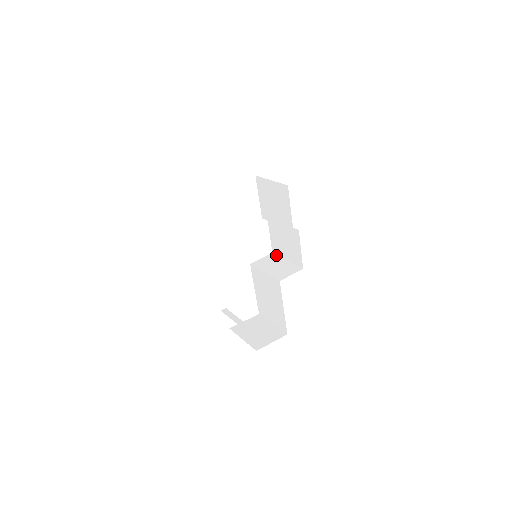
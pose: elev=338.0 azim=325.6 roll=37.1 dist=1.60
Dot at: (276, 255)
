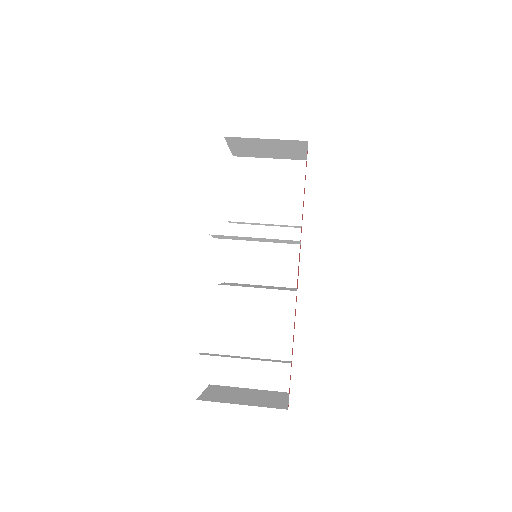
Dot at: (235, 283)
